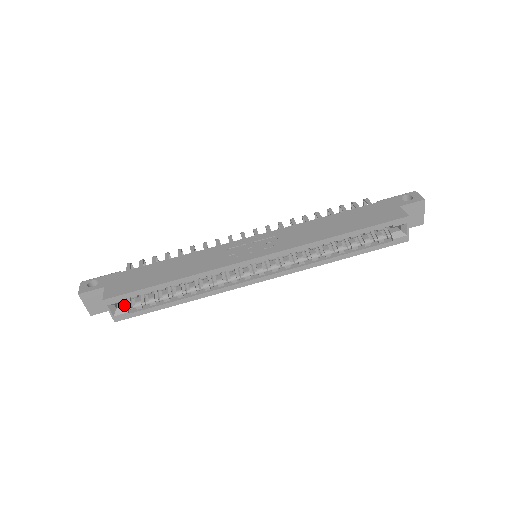
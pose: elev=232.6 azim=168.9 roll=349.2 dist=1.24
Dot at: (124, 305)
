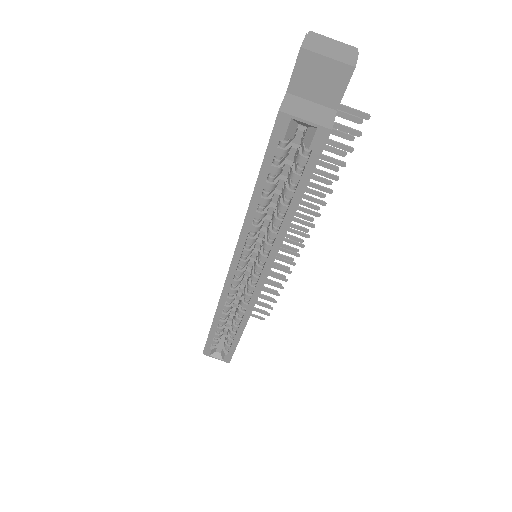
Dot at: (222, 349)
